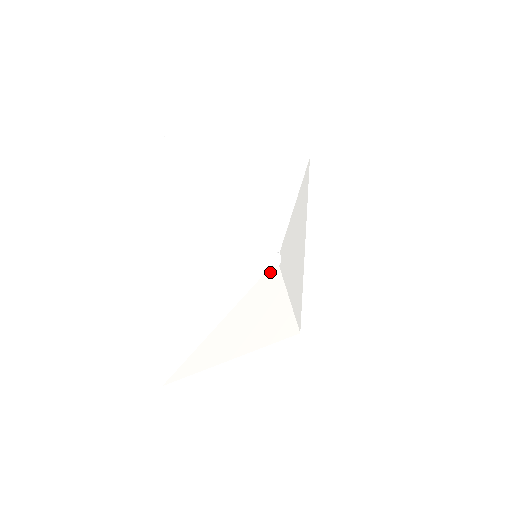
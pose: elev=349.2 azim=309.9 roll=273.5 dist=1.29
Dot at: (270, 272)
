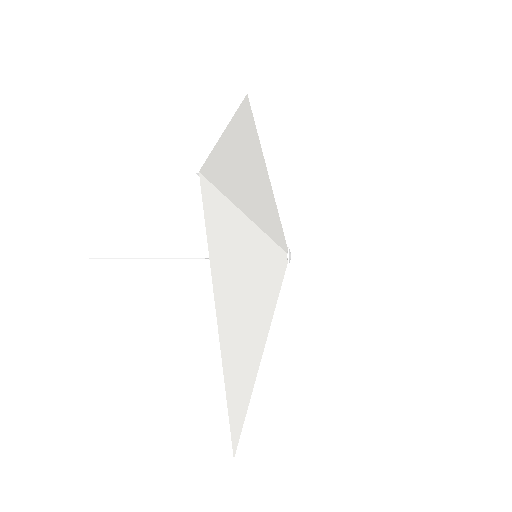
Dot at: (283, 259)
